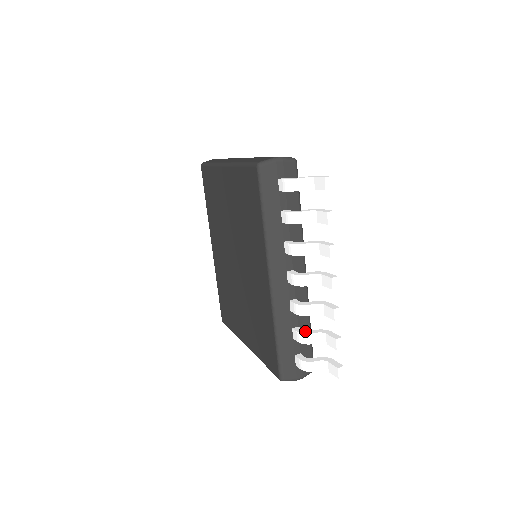
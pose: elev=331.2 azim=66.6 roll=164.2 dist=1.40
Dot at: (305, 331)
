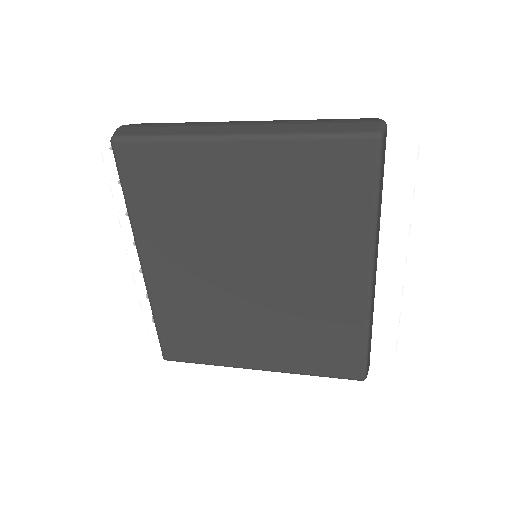
Dot at: (390, 316)
